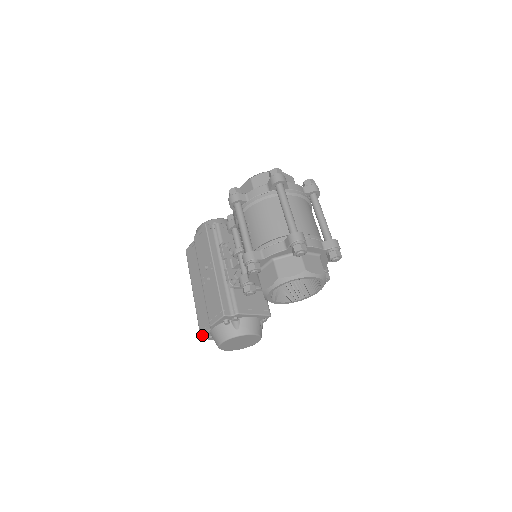
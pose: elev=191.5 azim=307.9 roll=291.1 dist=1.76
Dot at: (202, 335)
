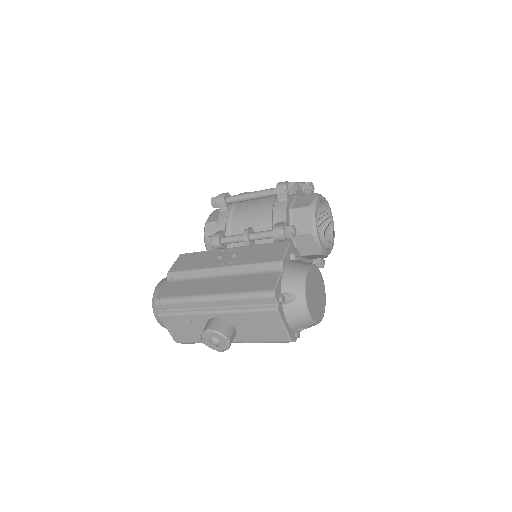
Dot at: (275, 287)
